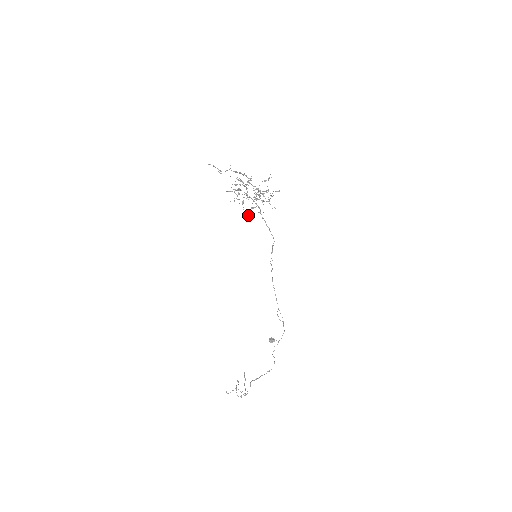
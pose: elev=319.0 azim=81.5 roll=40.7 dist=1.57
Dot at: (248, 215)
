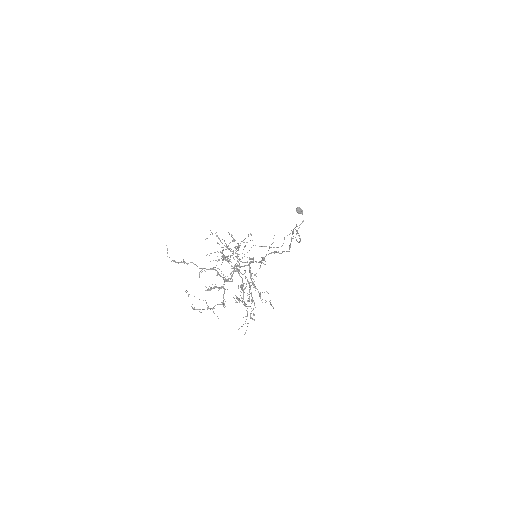
Dot at: occluded
